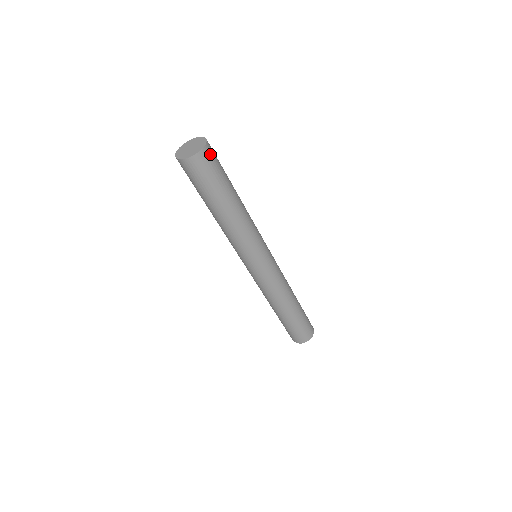
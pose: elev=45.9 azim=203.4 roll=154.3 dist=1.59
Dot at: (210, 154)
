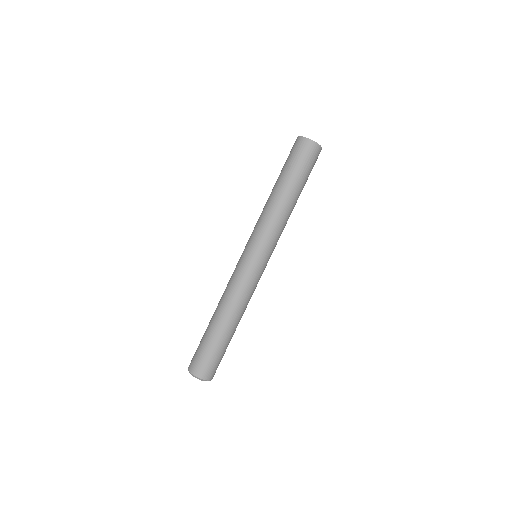
Dot at: (316, 152)
